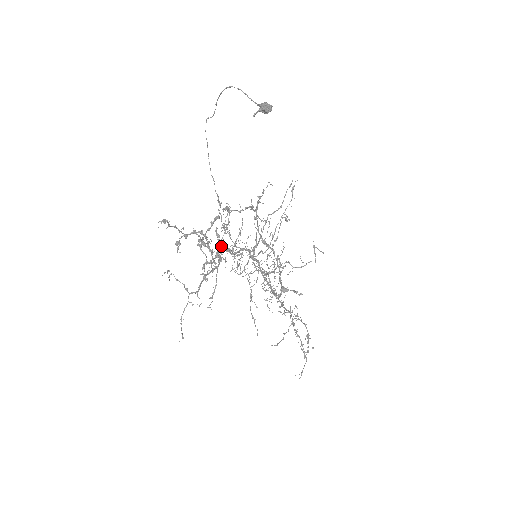
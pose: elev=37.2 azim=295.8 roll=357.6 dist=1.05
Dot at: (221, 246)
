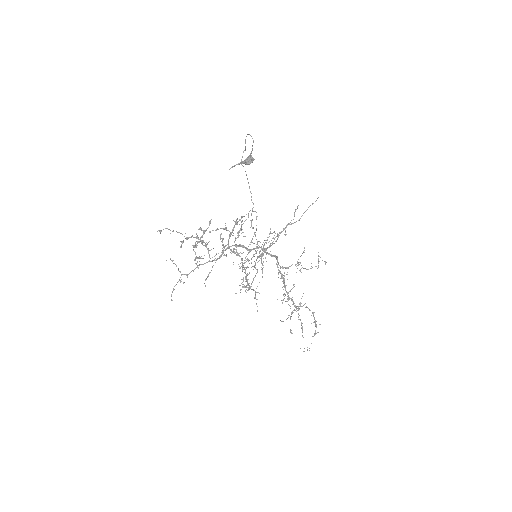
Dot at: (223, 246)
